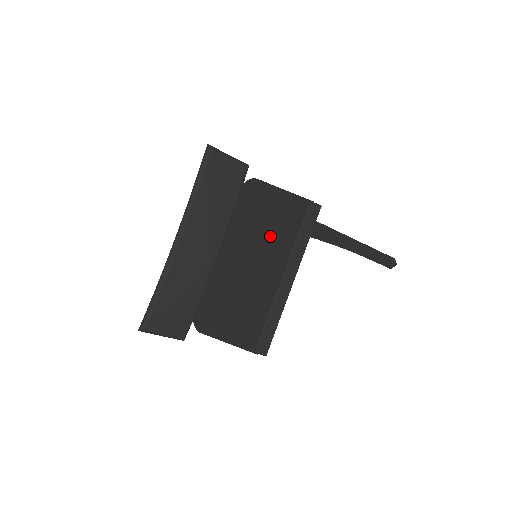
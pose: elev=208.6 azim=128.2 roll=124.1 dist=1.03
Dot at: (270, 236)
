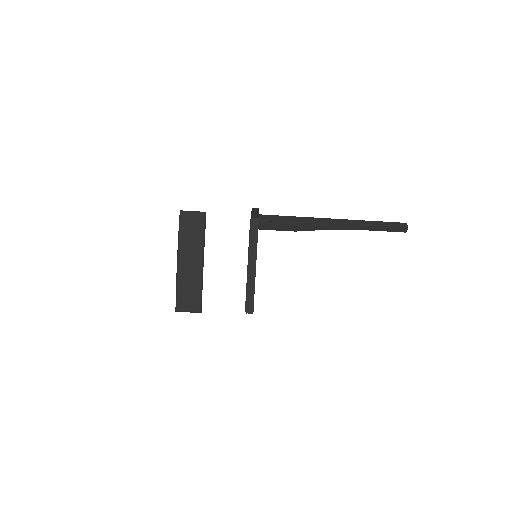
Dot at: occluded
